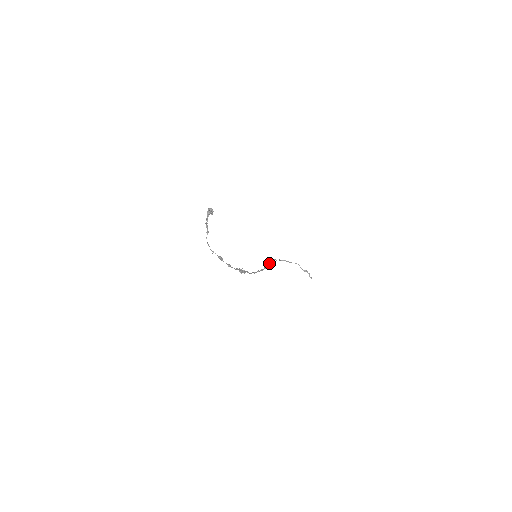
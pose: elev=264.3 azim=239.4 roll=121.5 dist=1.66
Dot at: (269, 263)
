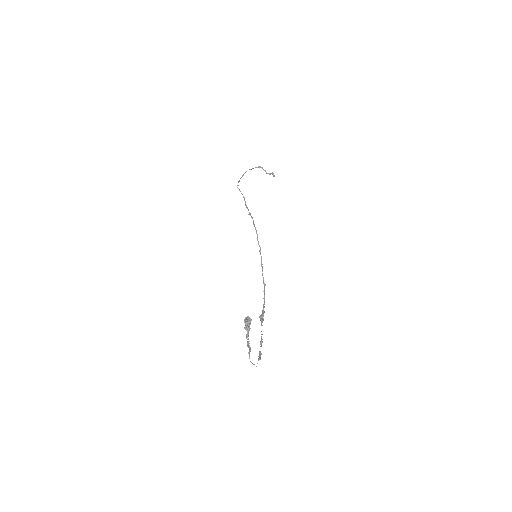
Dot at: (255, 227)
